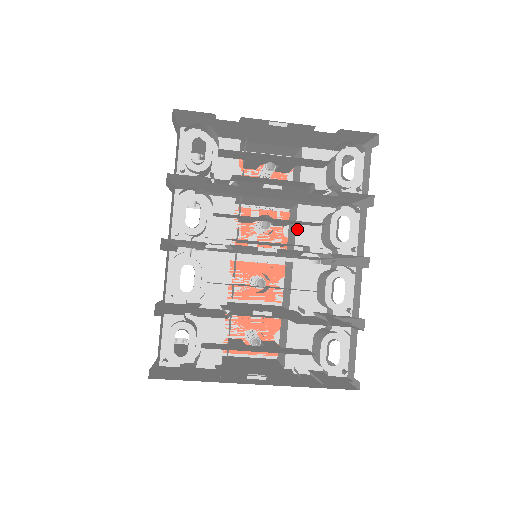
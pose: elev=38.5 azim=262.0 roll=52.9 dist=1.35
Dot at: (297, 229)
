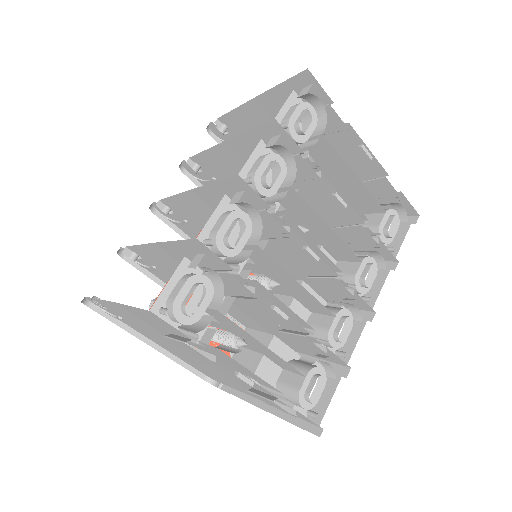
Dot at: occluded
